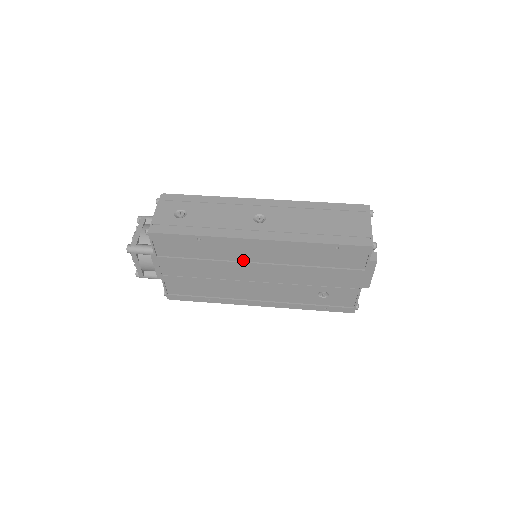
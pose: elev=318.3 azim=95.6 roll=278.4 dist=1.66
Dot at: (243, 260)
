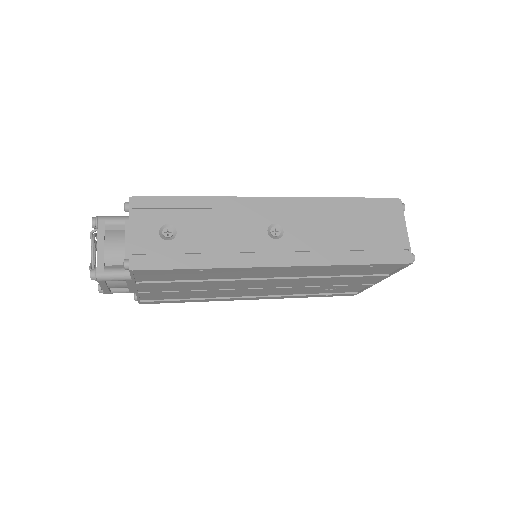
Dot at: (251, 277)
